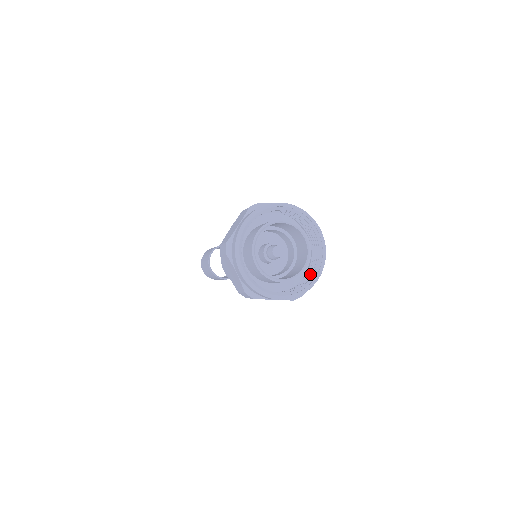
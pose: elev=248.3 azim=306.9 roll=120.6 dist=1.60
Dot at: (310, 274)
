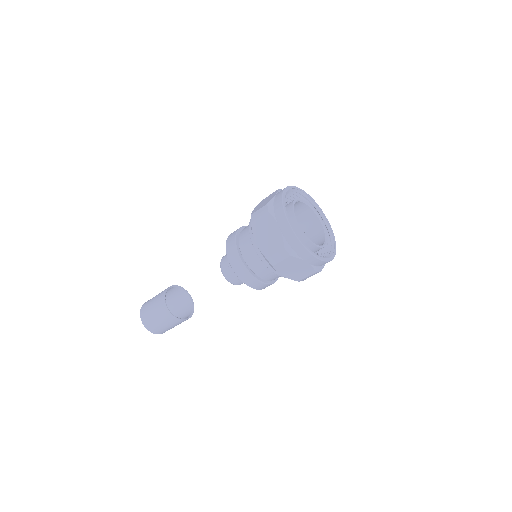
Dot at: (325, 255)
